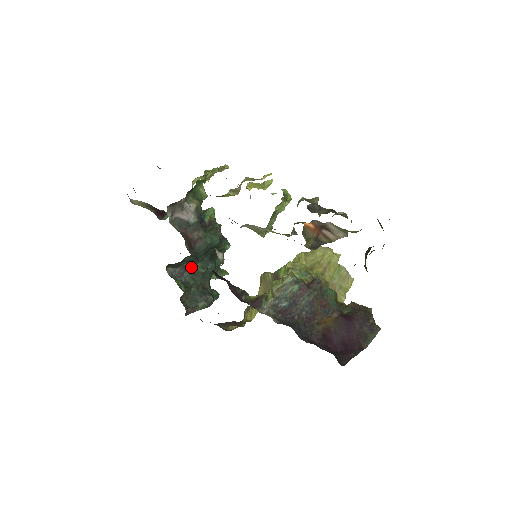
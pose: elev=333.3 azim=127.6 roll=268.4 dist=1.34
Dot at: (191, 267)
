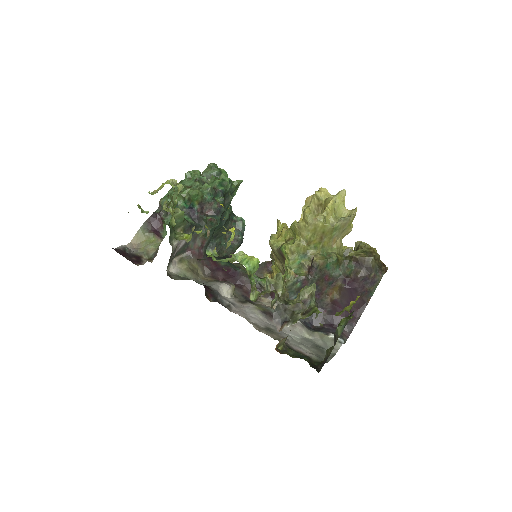
Dot at: occluded
